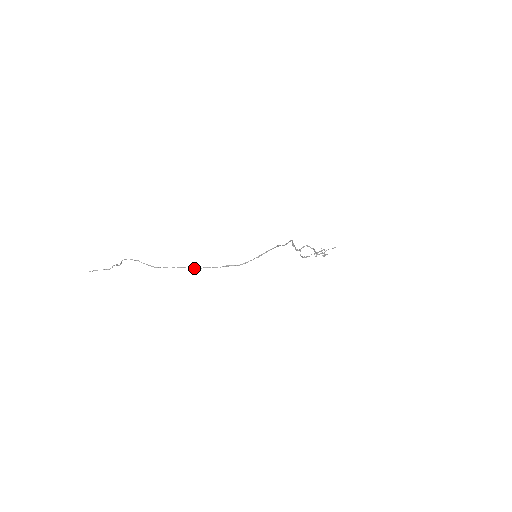
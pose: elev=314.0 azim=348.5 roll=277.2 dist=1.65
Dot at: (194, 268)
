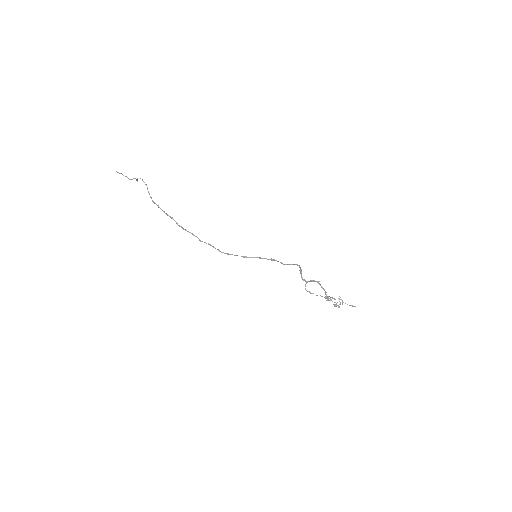
Dot at: occluded
